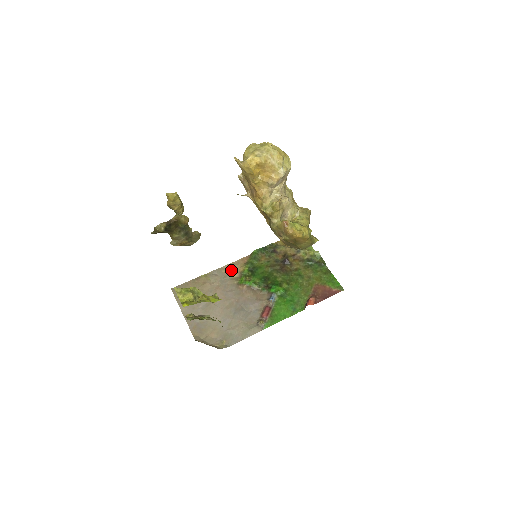
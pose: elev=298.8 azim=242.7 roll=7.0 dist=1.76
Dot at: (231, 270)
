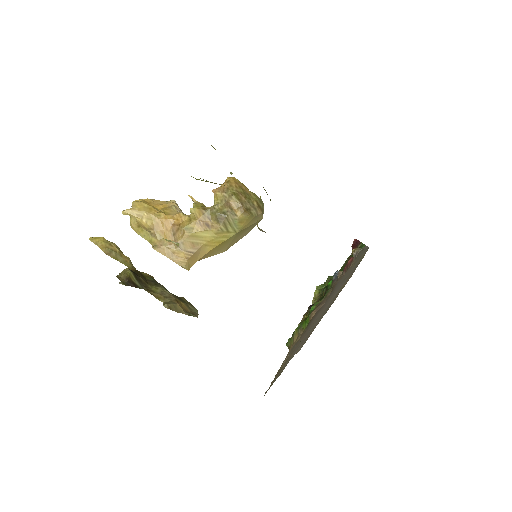
Dot at: occluded
